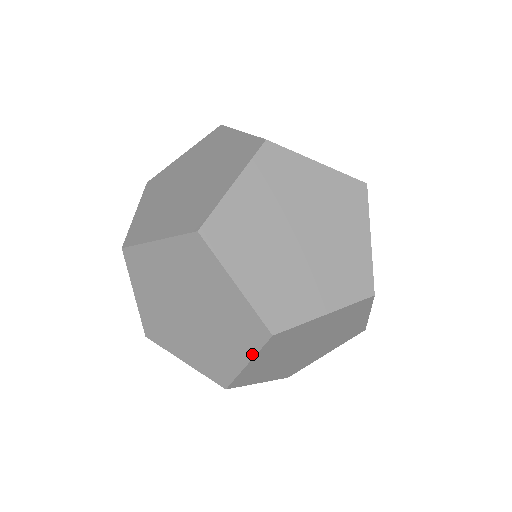
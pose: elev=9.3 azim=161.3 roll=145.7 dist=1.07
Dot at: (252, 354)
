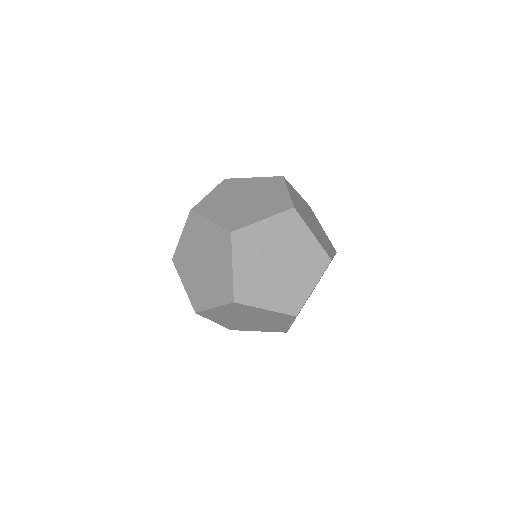
Dot at: (272, 215)
